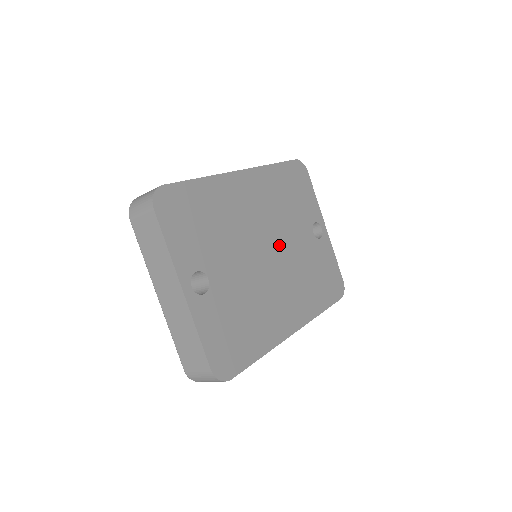
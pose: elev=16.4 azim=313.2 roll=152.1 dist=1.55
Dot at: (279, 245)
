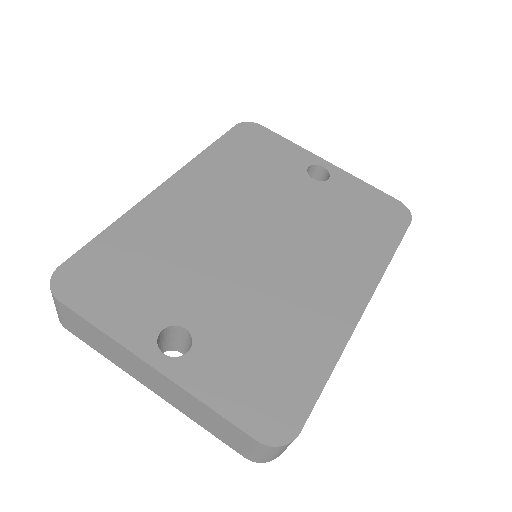
Dot at: (271, 223)
